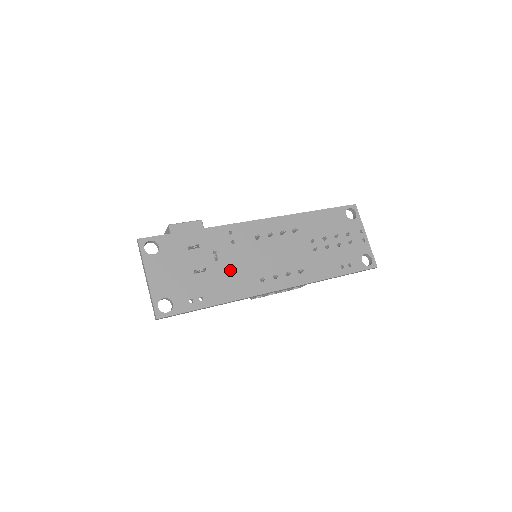
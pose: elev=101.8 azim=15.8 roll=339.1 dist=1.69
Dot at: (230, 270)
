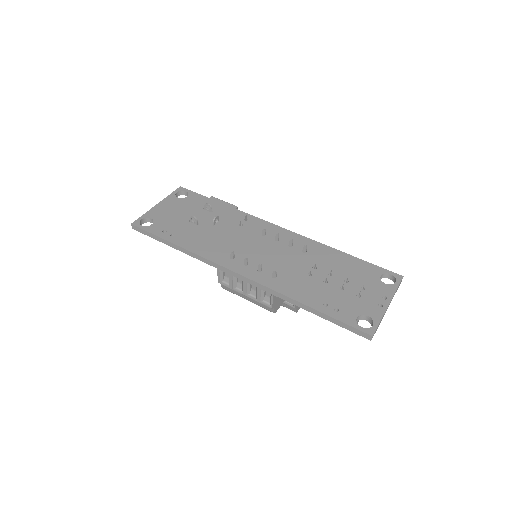
Dot at: (216, 236)
